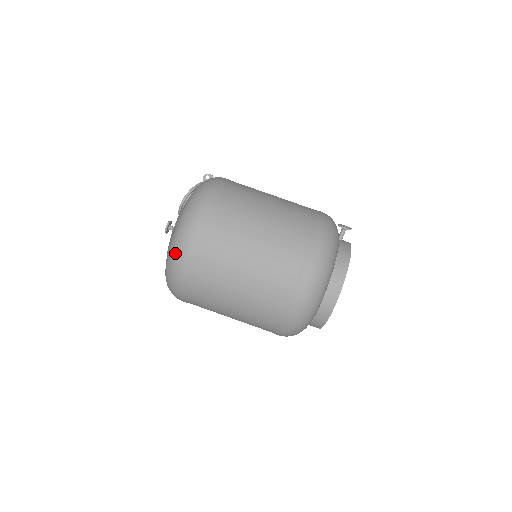
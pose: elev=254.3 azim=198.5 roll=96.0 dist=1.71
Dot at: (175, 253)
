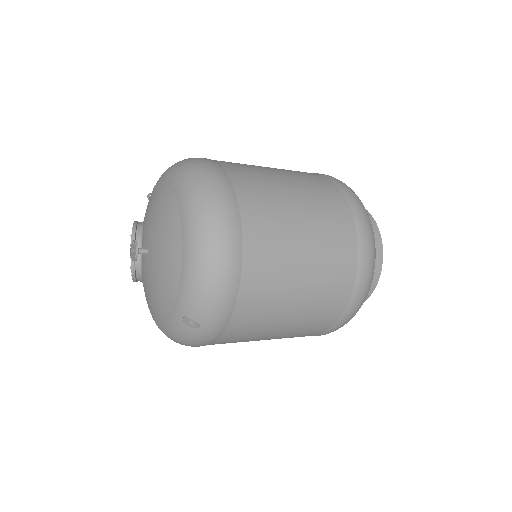
Dot at: (199, 185)
